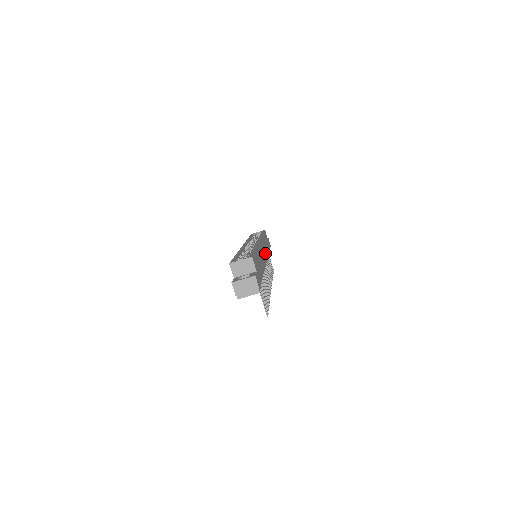
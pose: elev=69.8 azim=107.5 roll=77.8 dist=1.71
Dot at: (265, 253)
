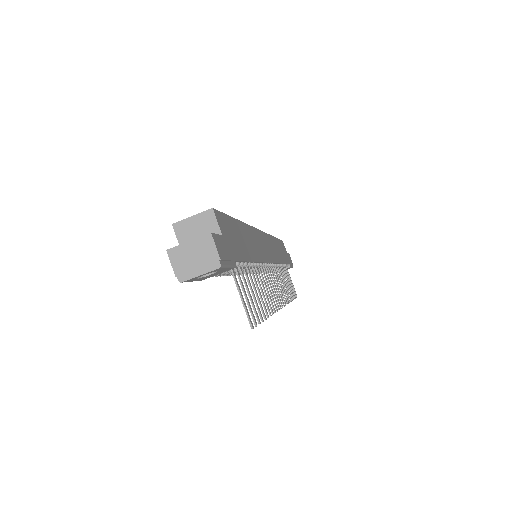
Dot at: (272, 254)
